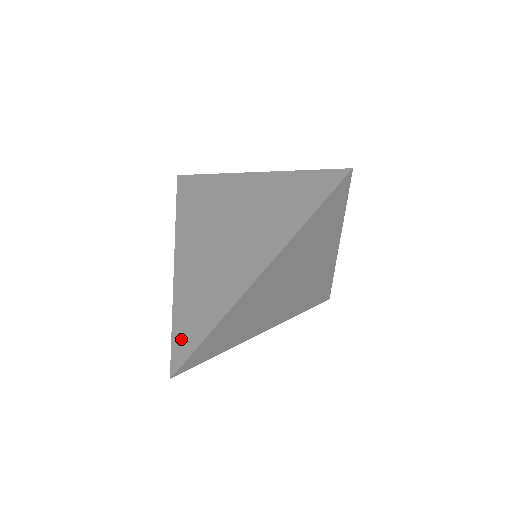
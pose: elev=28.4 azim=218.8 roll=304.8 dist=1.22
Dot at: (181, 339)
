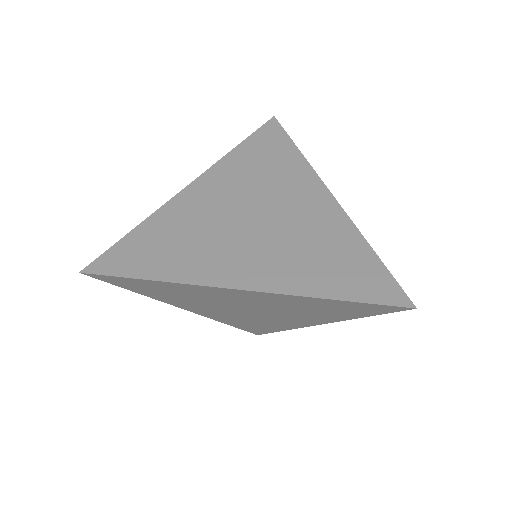
Dot at: (126, 252)
